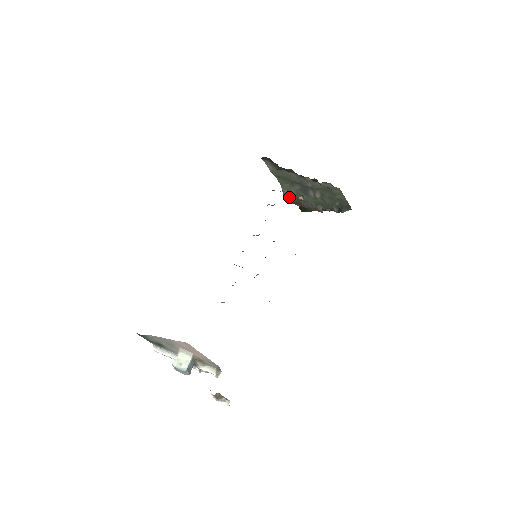
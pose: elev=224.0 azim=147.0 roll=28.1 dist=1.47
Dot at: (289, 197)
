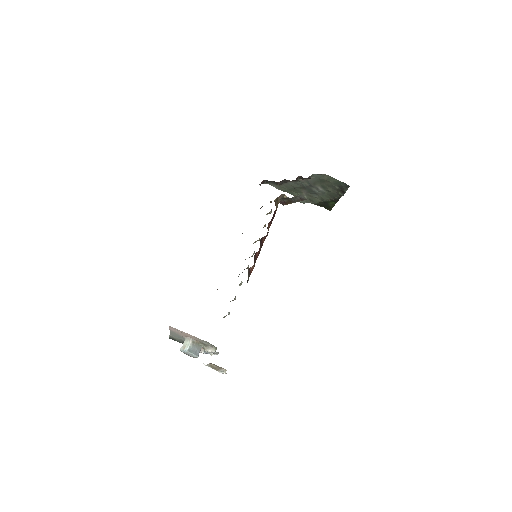
Dot at: (280, 201)
